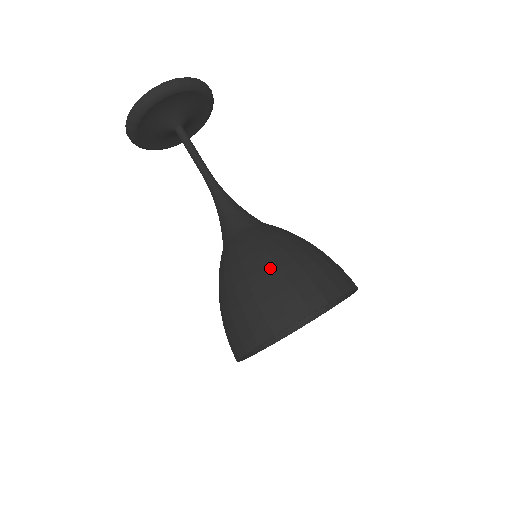
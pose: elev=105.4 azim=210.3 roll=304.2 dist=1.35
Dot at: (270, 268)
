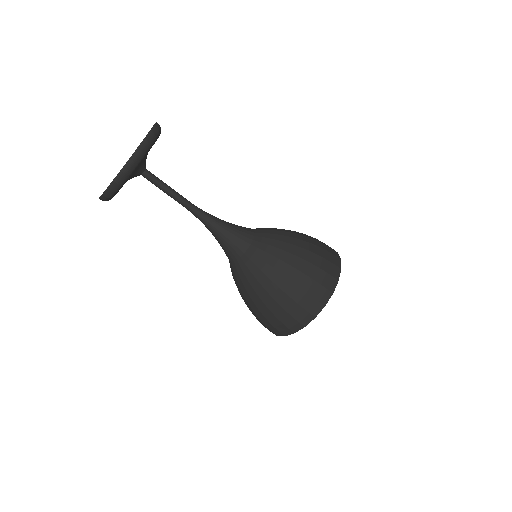
Dot at: (269, 301)
